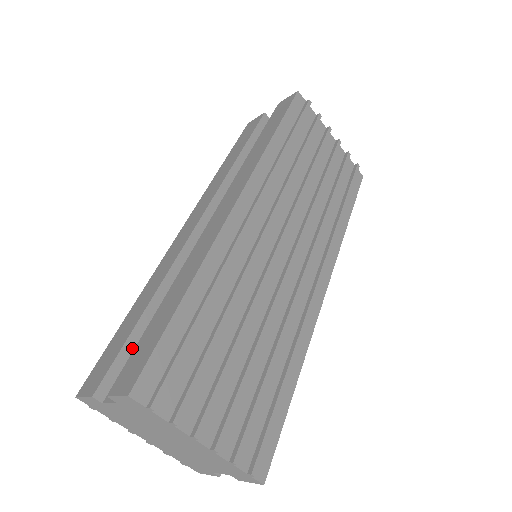
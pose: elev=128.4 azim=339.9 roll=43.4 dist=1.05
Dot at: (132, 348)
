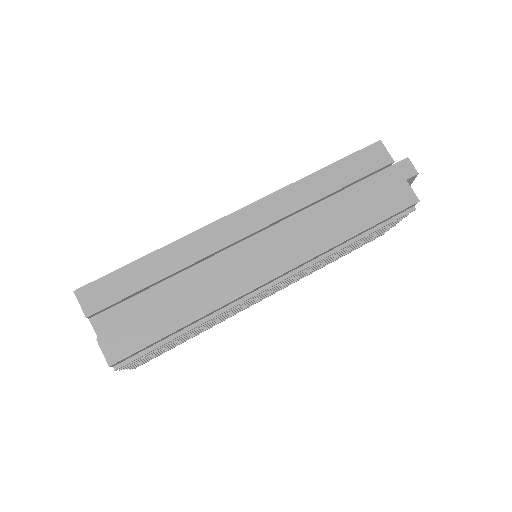
Dot at: (130, 297)
